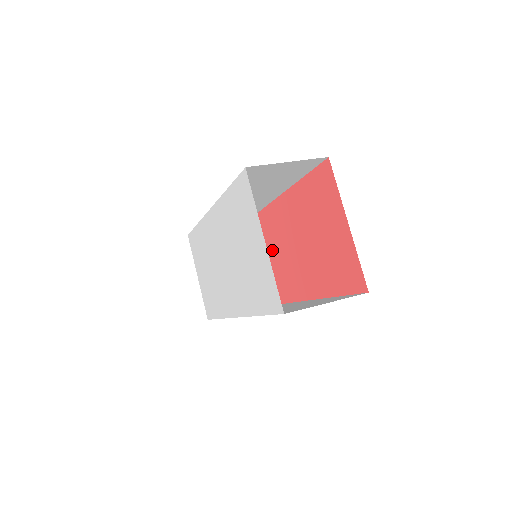
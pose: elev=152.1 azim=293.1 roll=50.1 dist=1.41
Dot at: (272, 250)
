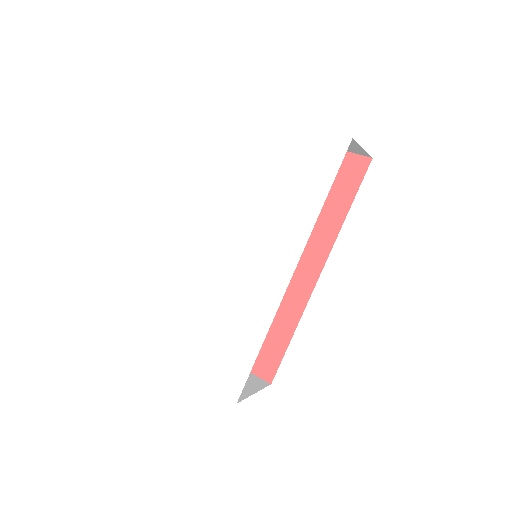
Dot at: occluded
